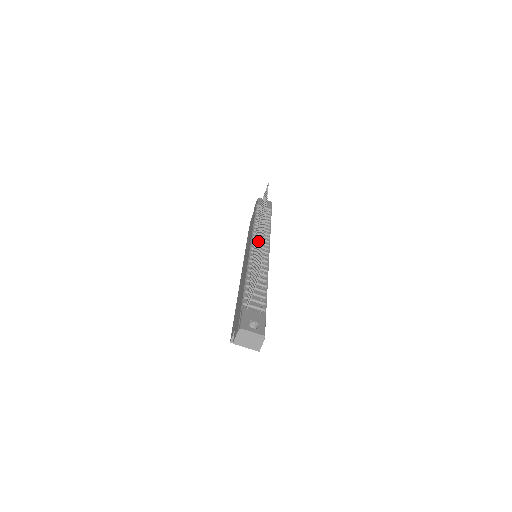
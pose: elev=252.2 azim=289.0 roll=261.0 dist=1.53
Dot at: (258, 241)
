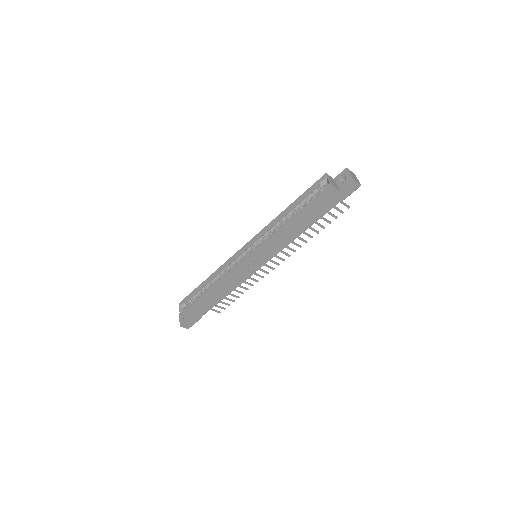
Dot at: occluded
